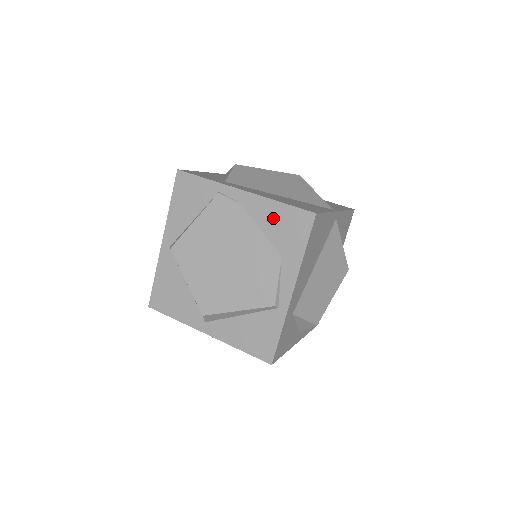
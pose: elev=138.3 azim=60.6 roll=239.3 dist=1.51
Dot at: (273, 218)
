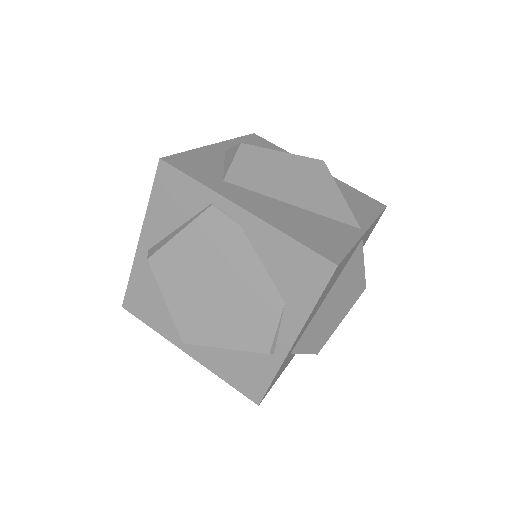
Dot at: (280, 255)
